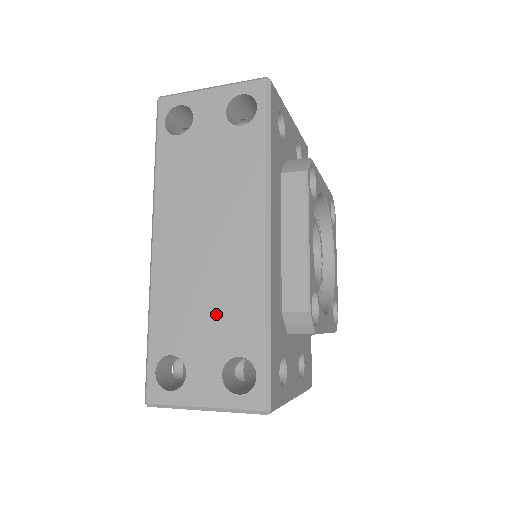
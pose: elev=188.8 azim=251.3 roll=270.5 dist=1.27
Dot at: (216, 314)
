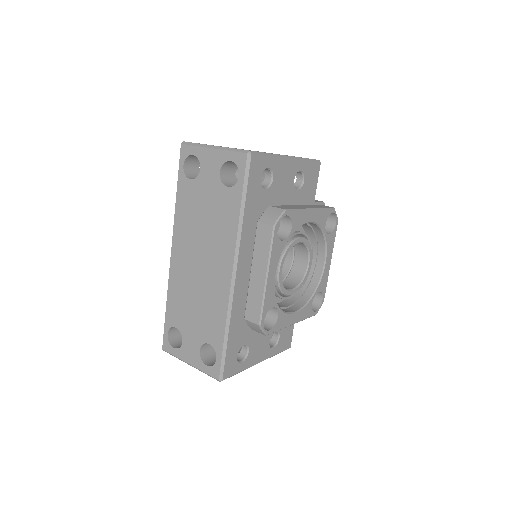
Dot at: (200, 313)
